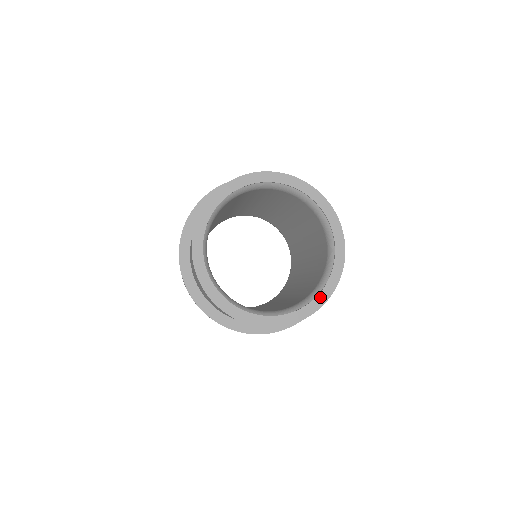
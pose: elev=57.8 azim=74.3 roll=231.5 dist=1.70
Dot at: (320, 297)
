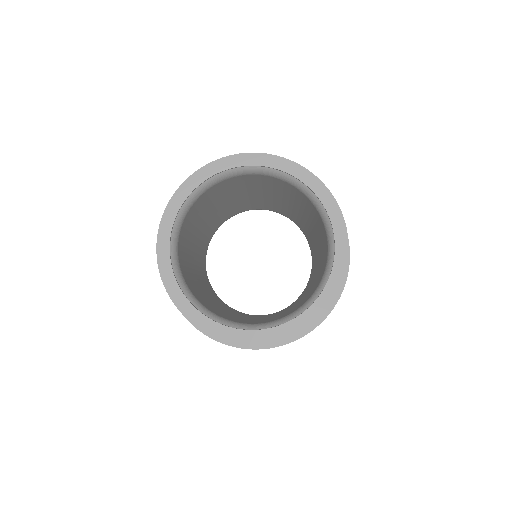
Dot at: (294, 323)
